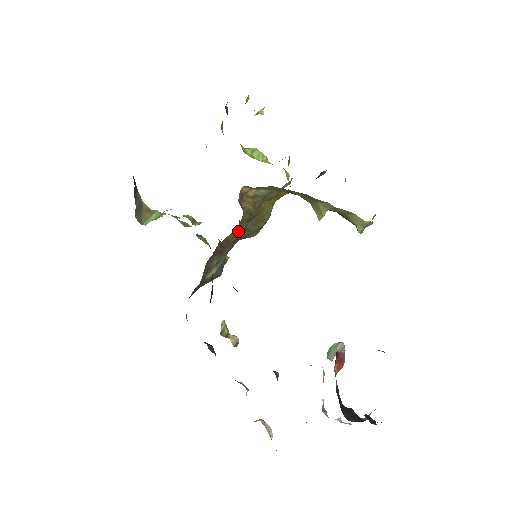
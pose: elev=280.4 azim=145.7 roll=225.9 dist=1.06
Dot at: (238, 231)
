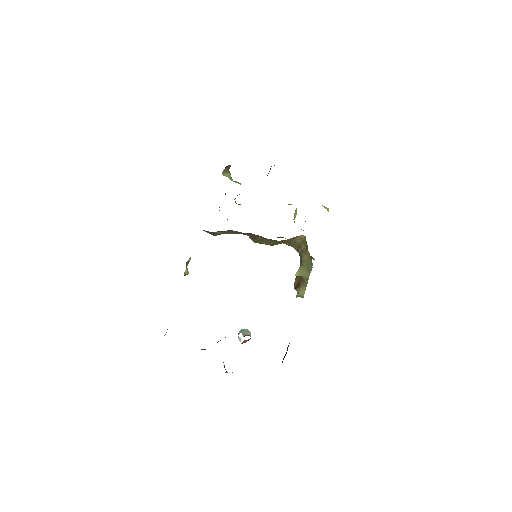
Dot at: (265, 239)
